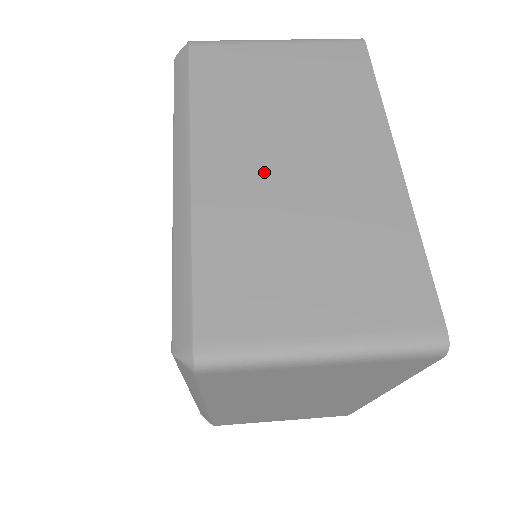
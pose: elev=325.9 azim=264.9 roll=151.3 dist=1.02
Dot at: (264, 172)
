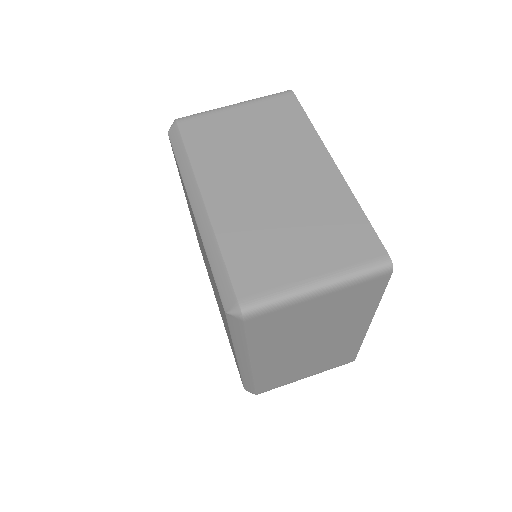
Dot at: (293, 354)
